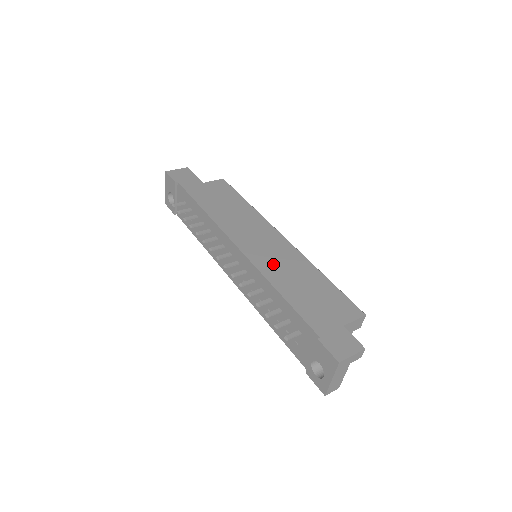
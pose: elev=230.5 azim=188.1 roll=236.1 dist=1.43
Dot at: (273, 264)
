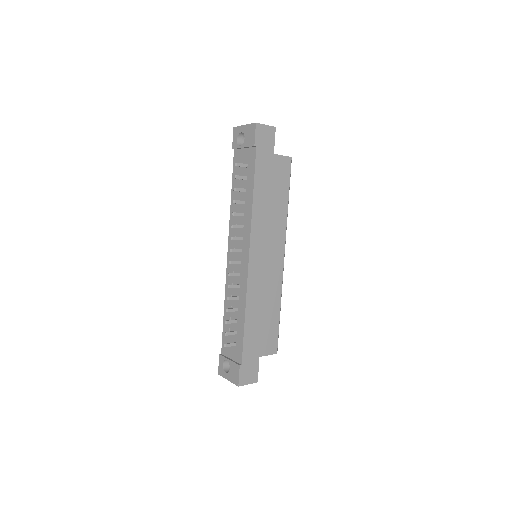
Dot at: (259, 289)
